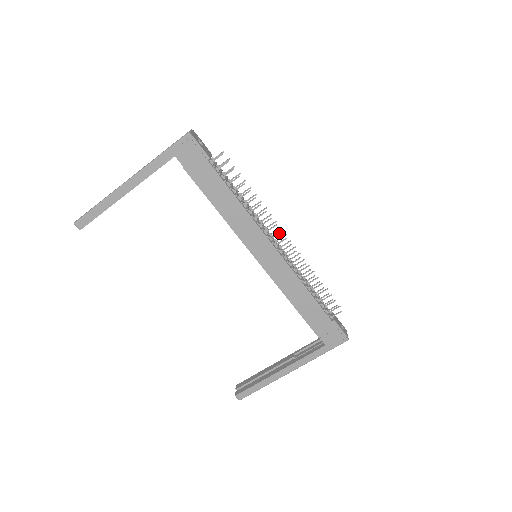
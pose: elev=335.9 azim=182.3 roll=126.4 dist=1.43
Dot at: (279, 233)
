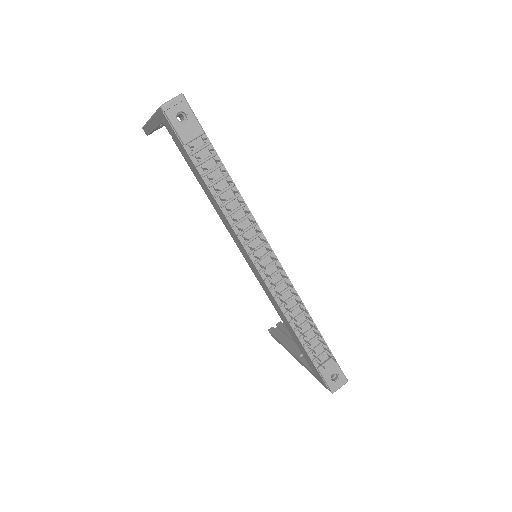
Dot at: (259, 259)
